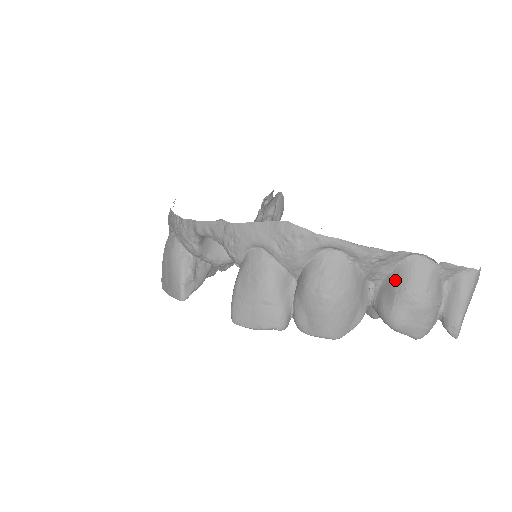
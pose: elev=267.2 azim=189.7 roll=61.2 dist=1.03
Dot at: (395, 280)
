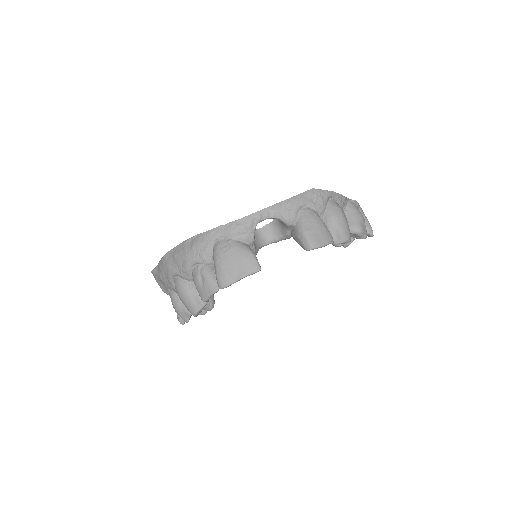
Dot at: (349, 212)
